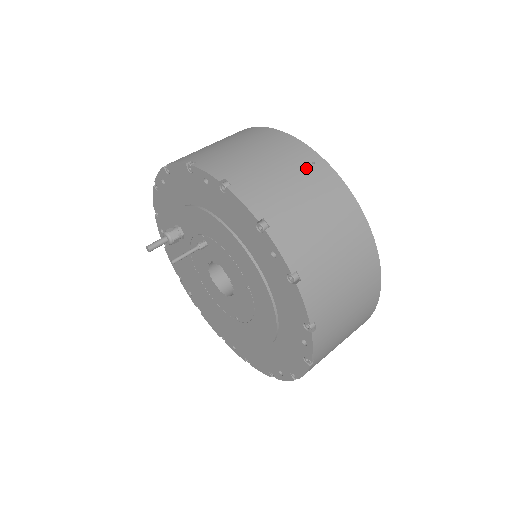
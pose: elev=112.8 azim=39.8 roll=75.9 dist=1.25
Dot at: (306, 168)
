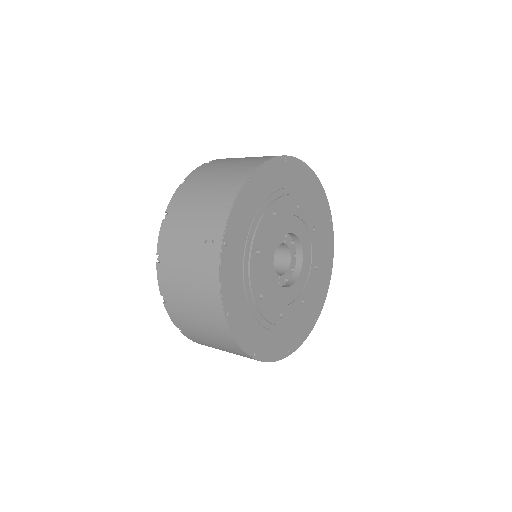
Dot at: (205, 242)
